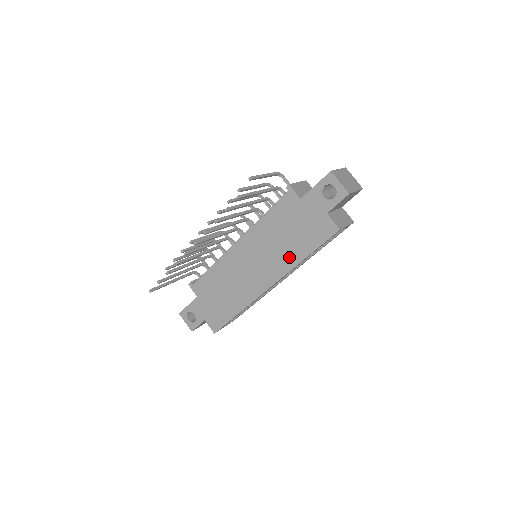
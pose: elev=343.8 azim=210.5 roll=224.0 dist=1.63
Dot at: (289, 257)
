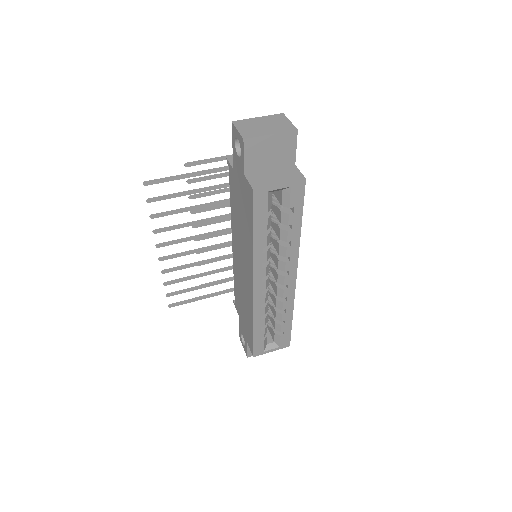
Dot at: (248, 244)
